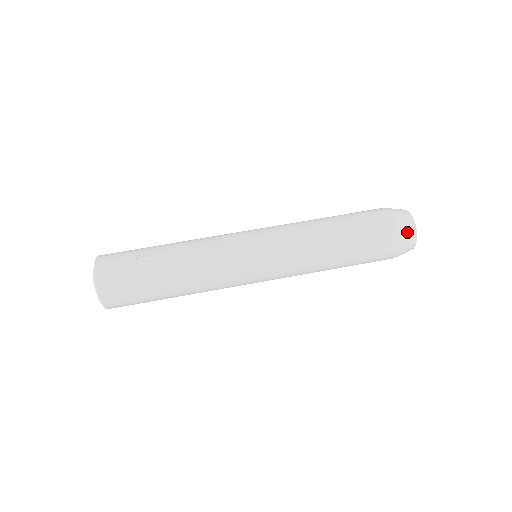
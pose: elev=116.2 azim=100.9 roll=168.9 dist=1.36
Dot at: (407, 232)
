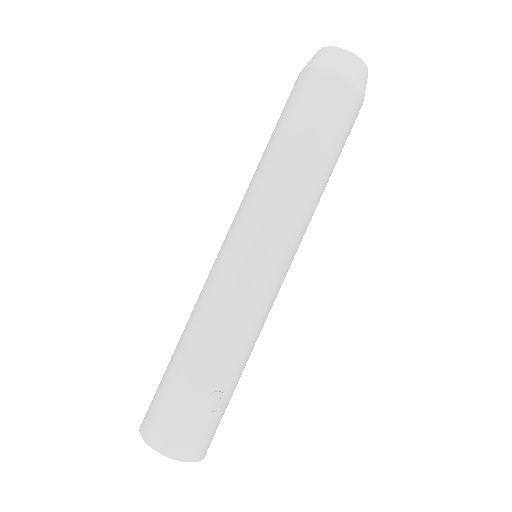
Dot at: occluded
